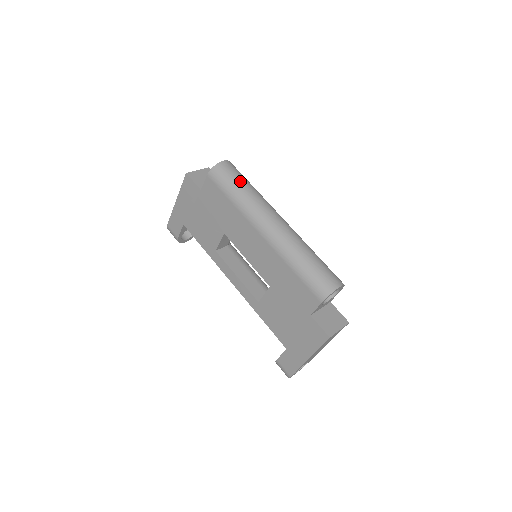
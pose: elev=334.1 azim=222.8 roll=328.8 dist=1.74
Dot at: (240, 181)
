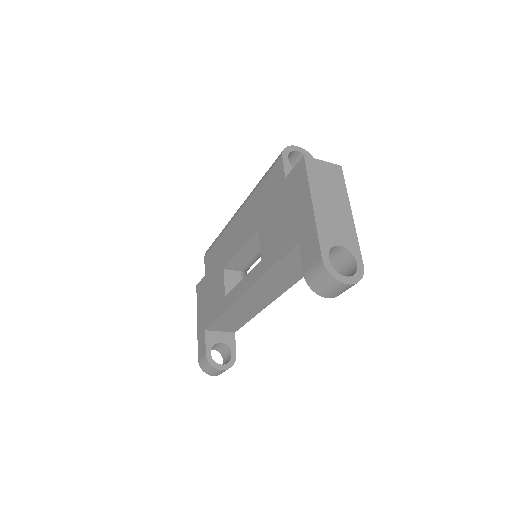
Dot at: occluded
